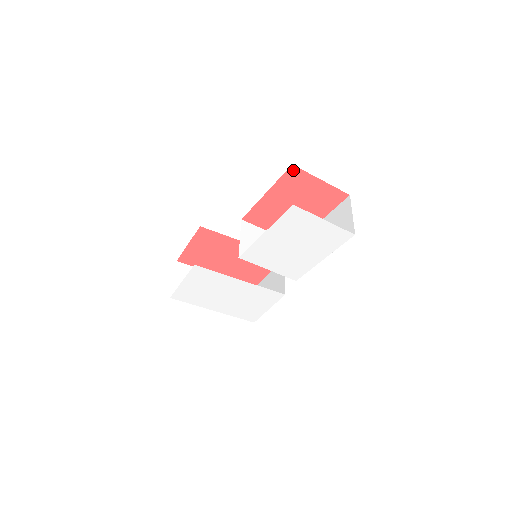
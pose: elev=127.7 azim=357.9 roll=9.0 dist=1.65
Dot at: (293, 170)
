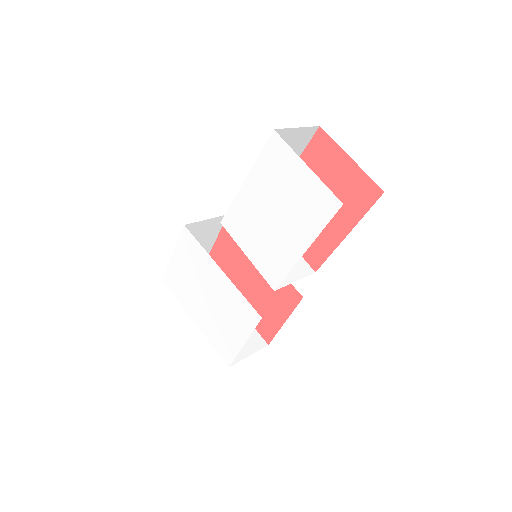
Dot at: (320, 136)
